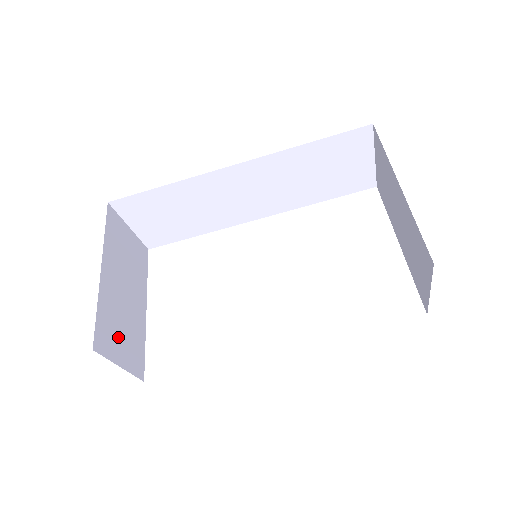
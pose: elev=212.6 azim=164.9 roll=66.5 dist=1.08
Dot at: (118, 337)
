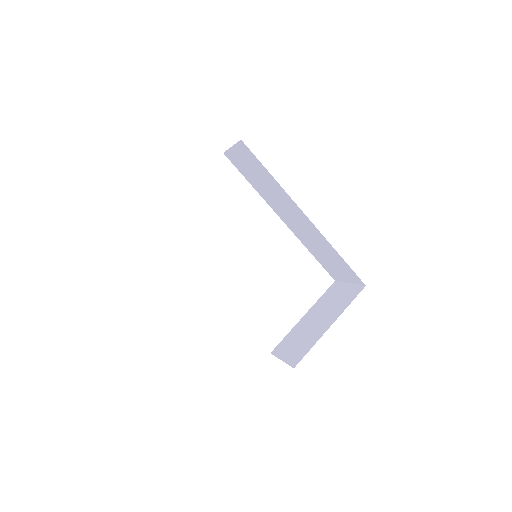
Dot at: occluded
